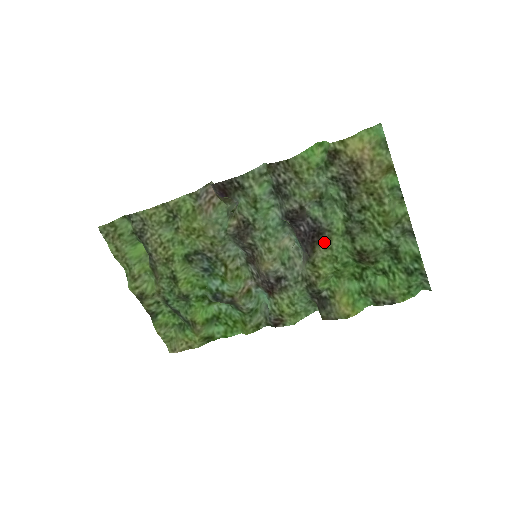
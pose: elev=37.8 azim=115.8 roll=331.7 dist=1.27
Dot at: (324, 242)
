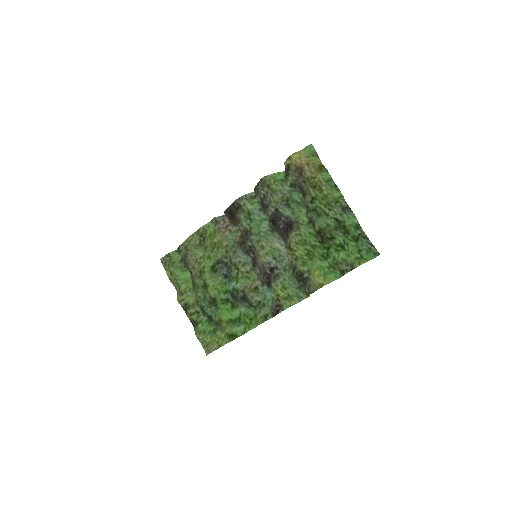
Dot at: (294, 230)
